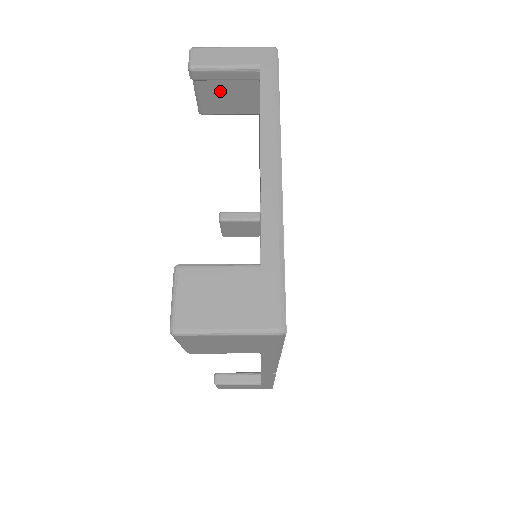
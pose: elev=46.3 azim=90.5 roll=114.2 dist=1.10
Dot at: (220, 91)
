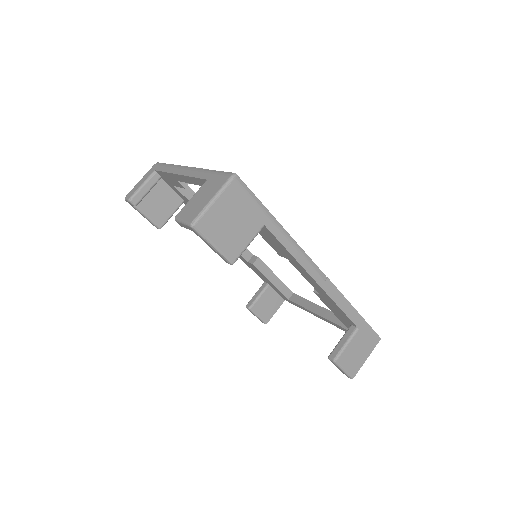
Dot at: (155, 205)
